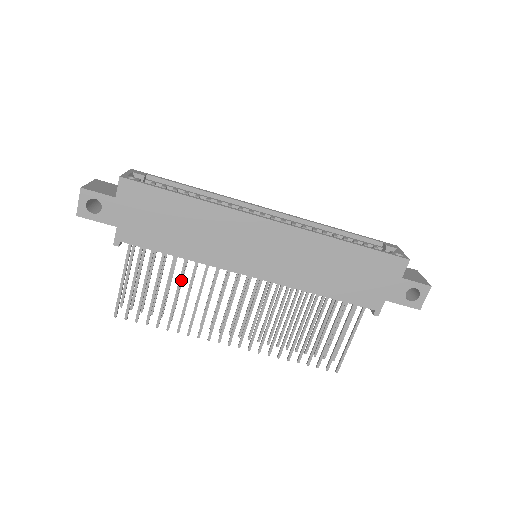
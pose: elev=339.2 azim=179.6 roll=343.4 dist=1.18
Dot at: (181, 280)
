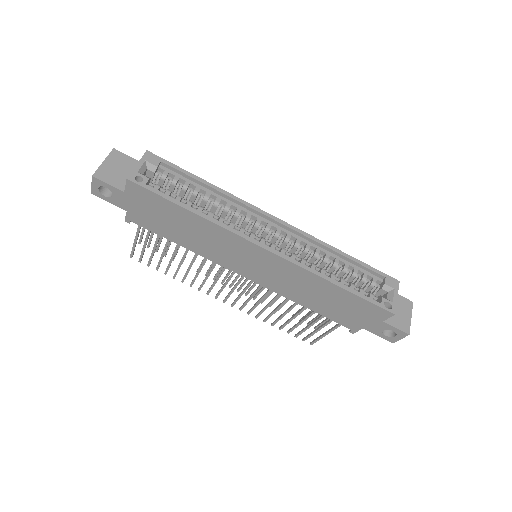
Dot at: (185, 255)
